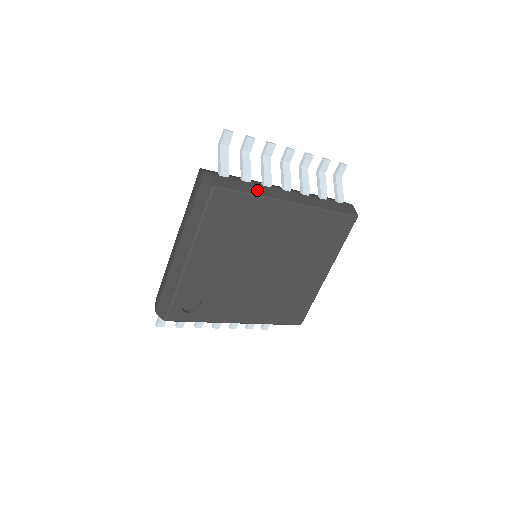
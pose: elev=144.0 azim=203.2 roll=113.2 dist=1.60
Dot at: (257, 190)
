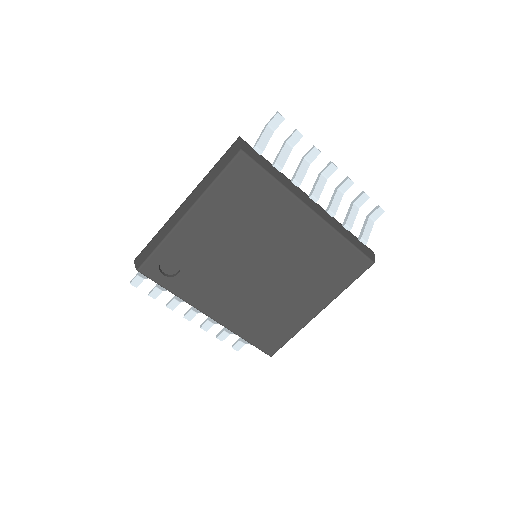
Dot at: (283, 180)
